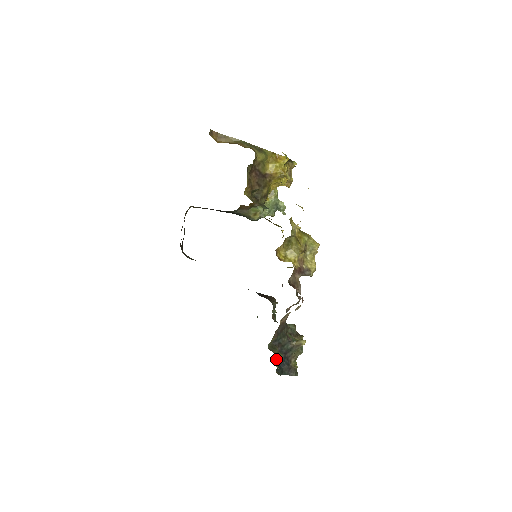
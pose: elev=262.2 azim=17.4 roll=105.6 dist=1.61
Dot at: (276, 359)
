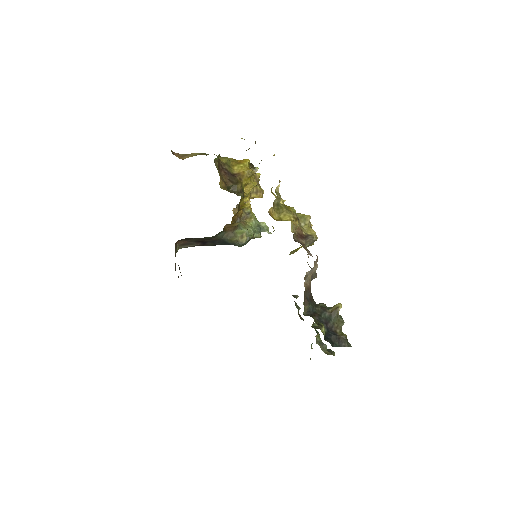
Dot at: (318, 326)
